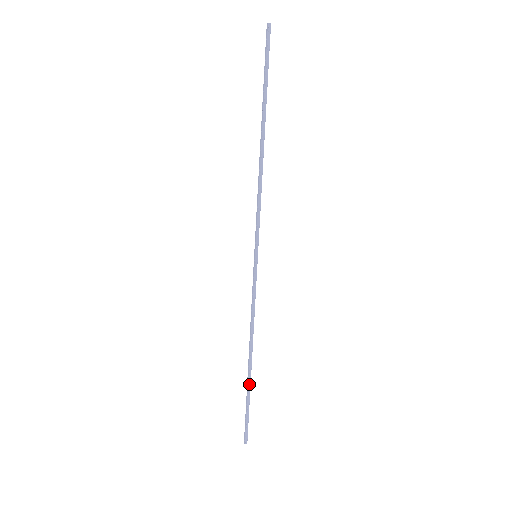
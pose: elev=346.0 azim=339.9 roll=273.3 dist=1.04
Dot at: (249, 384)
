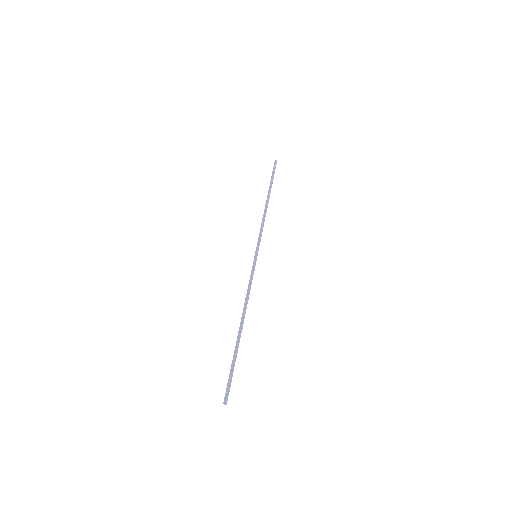
Dot at: (238, 345)
